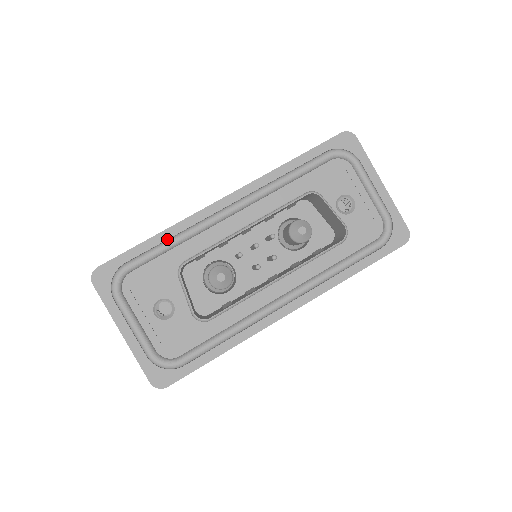
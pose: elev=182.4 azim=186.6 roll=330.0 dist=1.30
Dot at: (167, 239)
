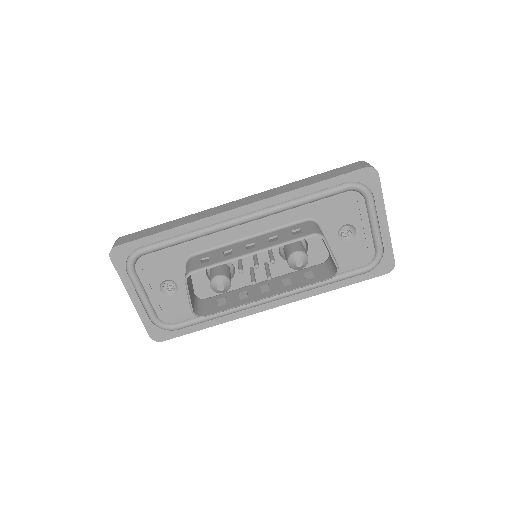
Dot at: (180, 234)
